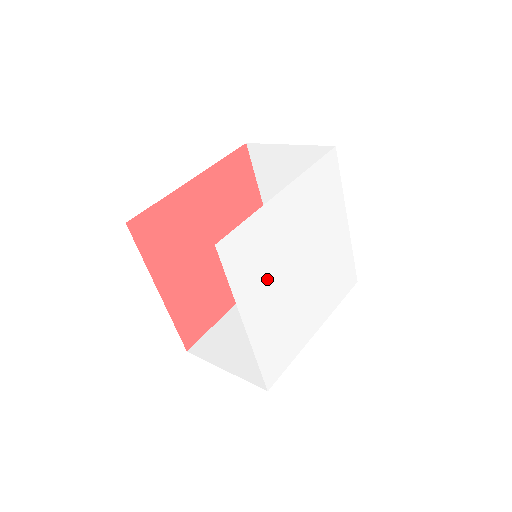
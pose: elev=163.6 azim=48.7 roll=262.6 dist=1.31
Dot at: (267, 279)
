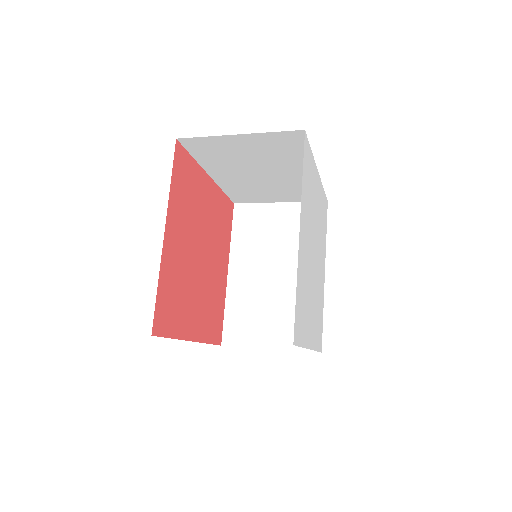
Dot at: (308, 302)
